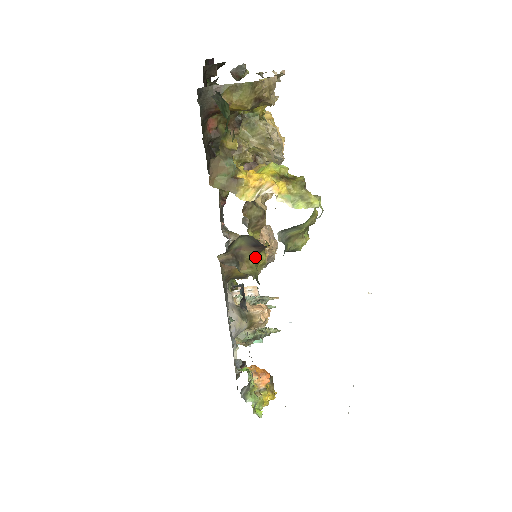
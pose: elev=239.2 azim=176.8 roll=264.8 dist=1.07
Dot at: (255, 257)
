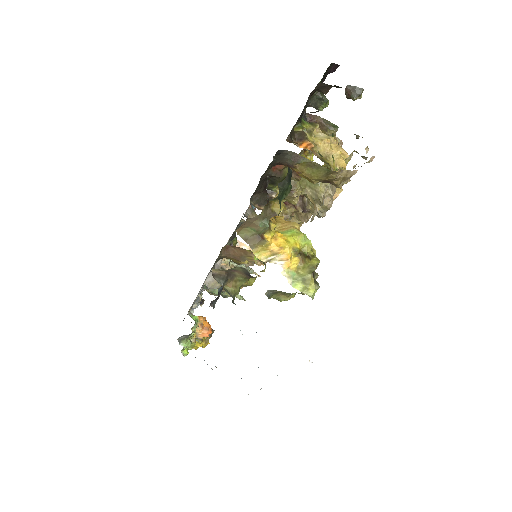
Dot at: (244, 280)
